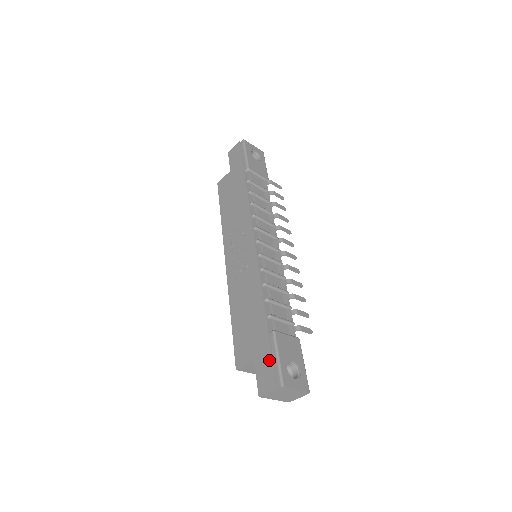
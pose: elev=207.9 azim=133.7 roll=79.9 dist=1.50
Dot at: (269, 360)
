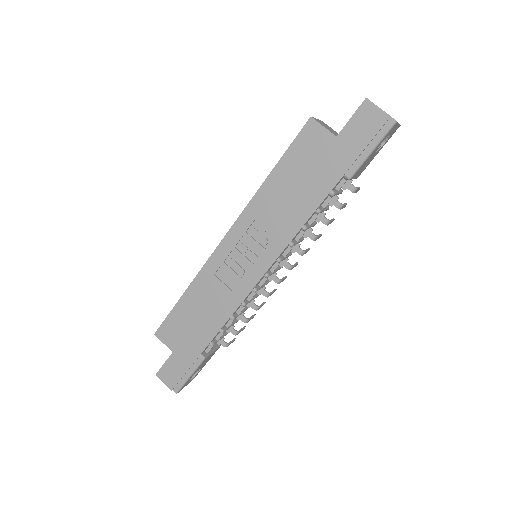
Dot at: (183, 371)
